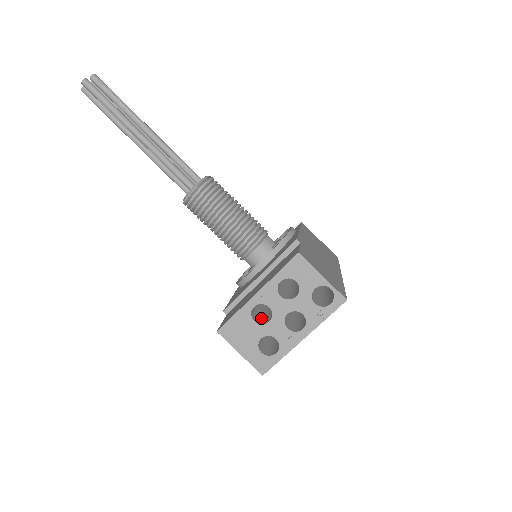
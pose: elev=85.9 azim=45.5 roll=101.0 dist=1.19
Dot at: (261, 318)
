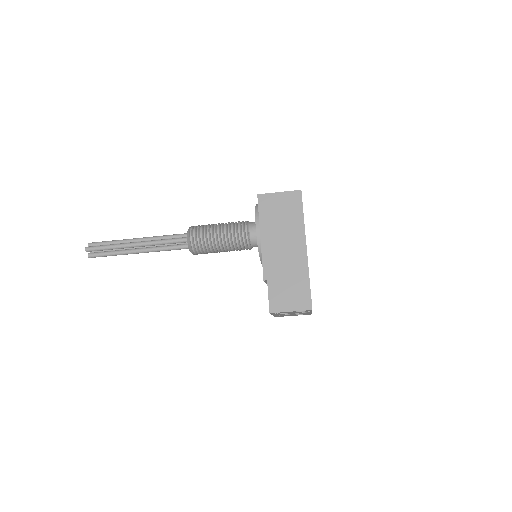
Dot at: occluded
